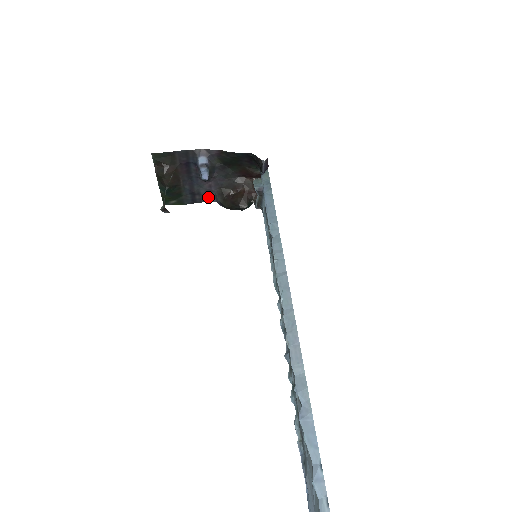
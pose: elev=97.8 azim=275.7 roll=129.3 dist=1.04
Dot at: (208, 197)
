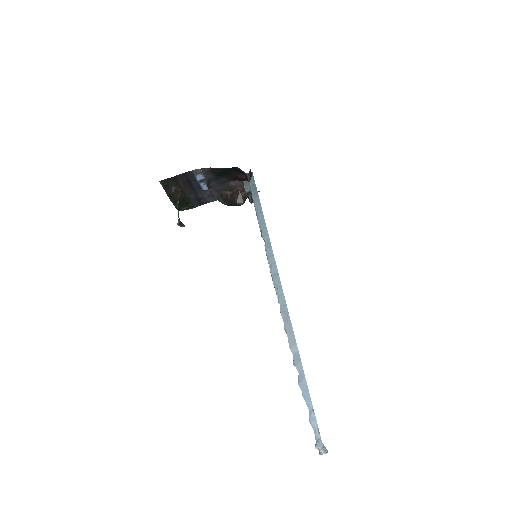
Dot at: (211, 199)
